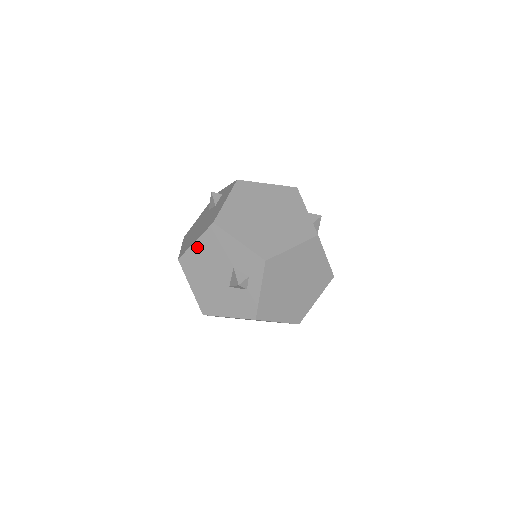
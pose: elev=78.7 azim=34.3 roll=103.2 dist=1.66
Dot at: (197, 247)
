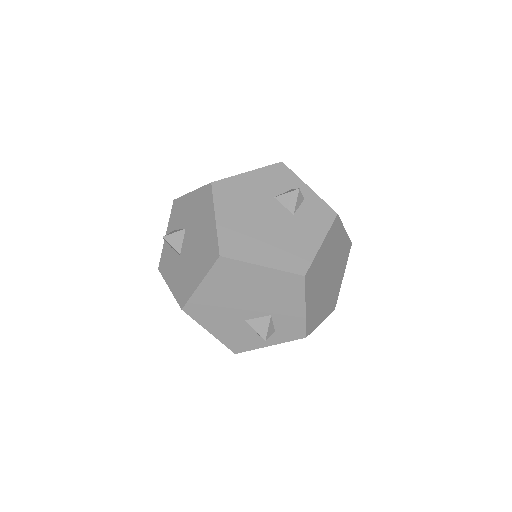
Dot at: (258, 271)
